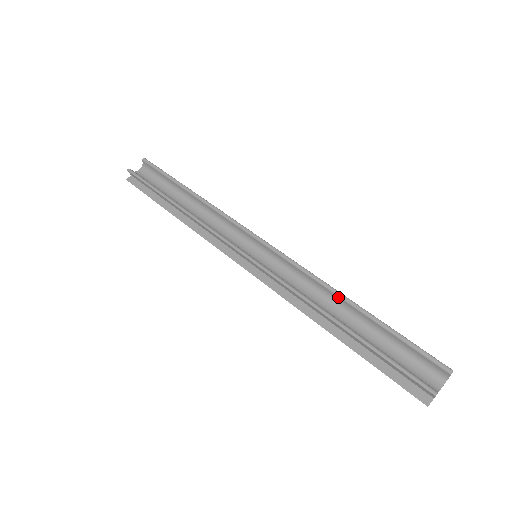
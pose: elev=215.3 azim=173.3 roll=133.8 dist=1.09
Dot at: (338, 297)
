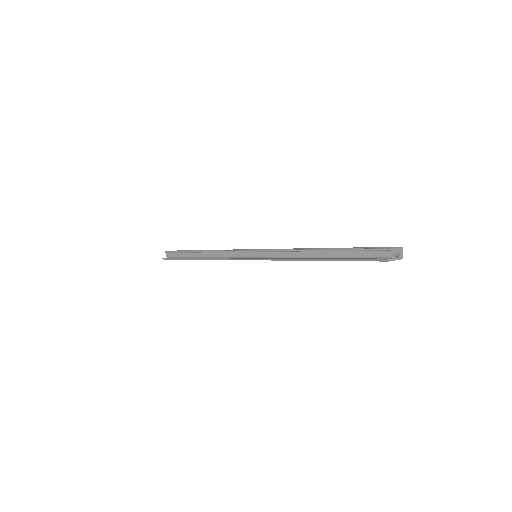
Dot at: occluded
